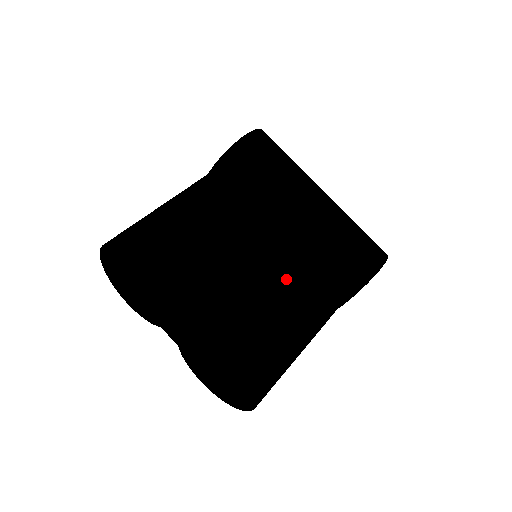
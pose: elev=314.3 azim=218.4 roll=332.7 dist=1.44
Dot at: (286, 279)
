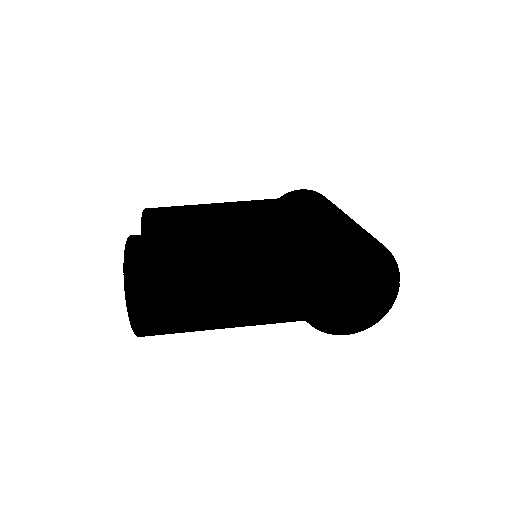
Dot at: occluded
